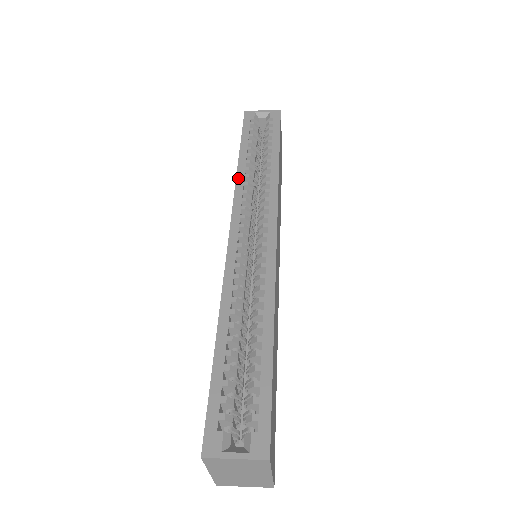
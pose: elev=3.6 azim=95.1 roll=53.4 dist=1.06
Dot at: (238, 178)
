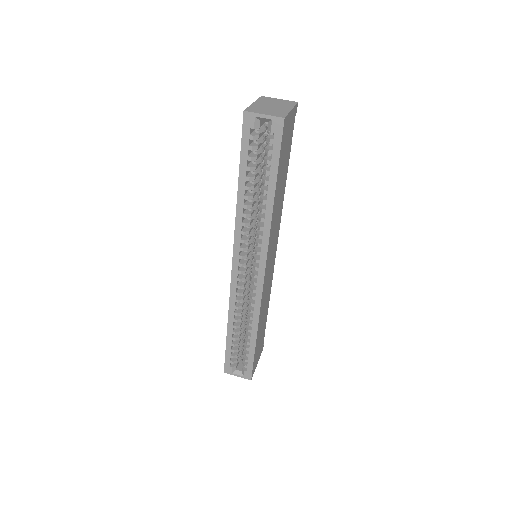
Dot at: (237, 217)
